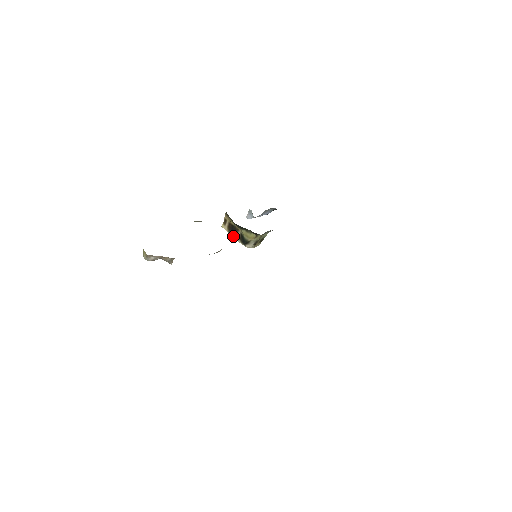
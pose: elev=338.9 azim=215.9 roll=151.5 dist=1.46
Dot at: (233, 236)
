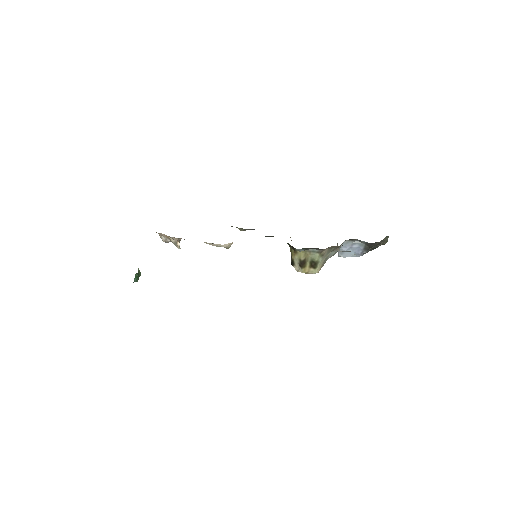
Dot at: occluded
